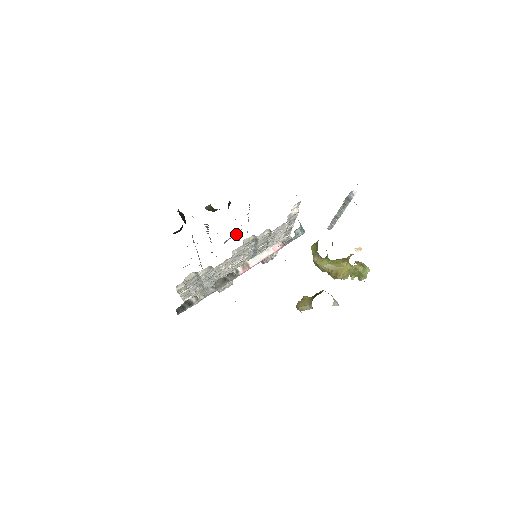
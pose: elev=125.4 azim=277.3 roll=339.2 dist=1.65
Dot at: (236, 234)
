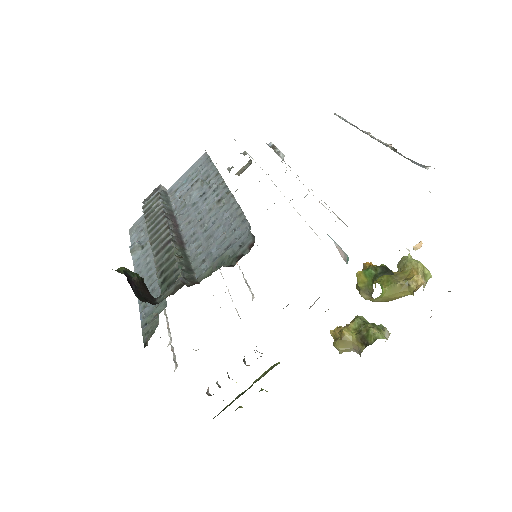
Dot at: (200, 181)
